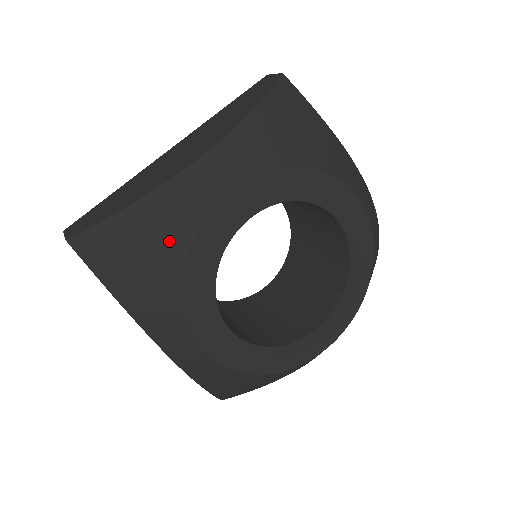
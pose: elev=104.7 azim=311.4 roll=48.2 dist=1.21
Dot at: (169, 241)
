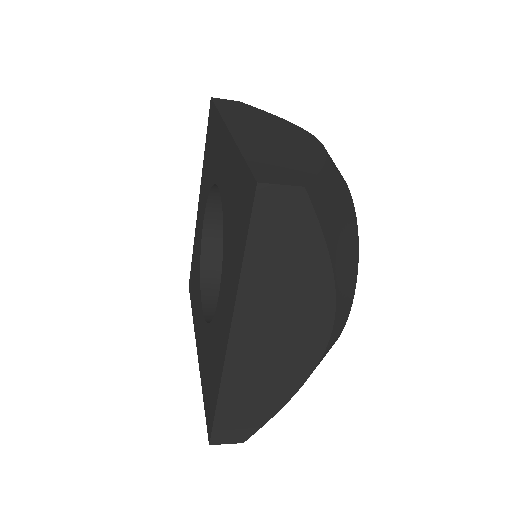
Dot at: occluded
